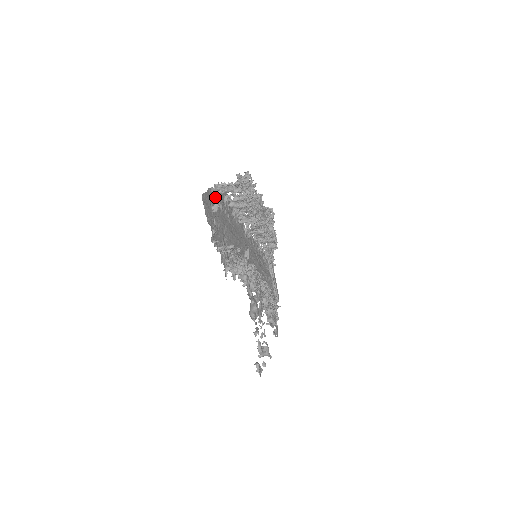
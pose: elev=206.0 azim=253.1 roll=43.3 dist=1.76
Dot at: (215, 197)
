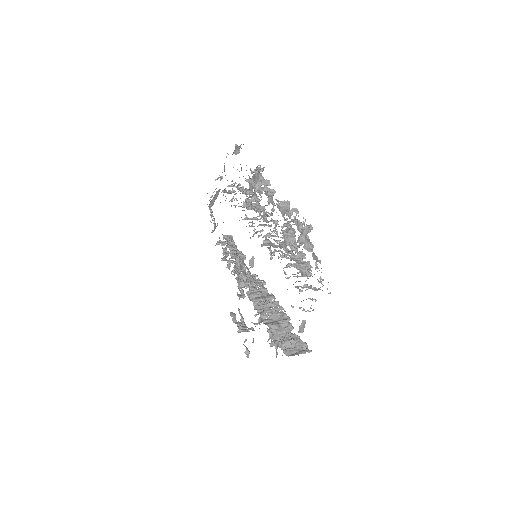
Dot at: occluded
